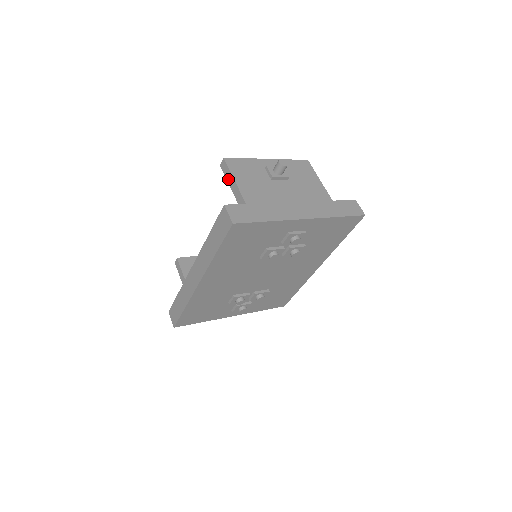
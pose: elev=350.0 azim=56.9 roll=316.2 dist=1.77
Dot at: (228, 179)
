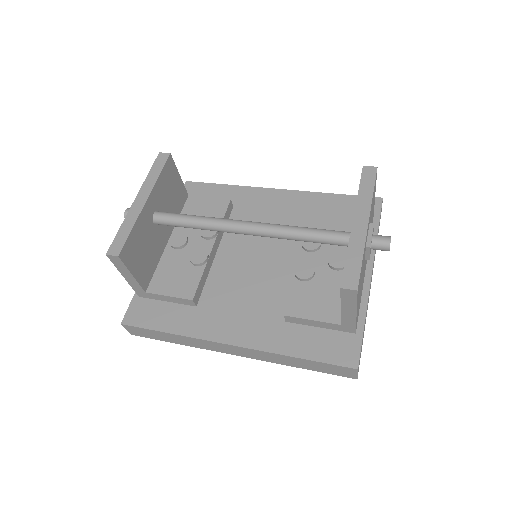
Dot at: (345, 305)
